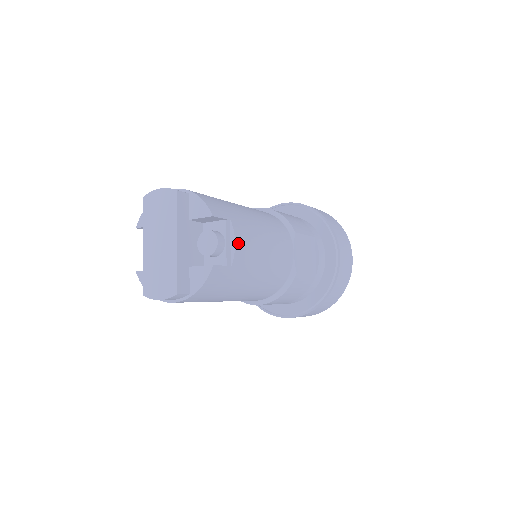
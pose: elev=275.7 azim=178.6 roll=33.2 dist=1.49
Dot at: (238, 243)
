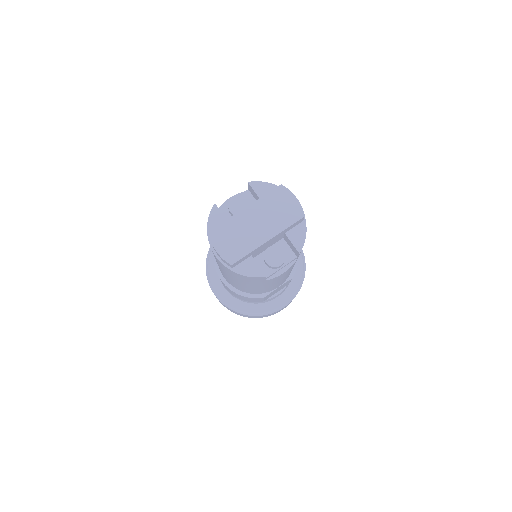
Dot at: (284, 273)
